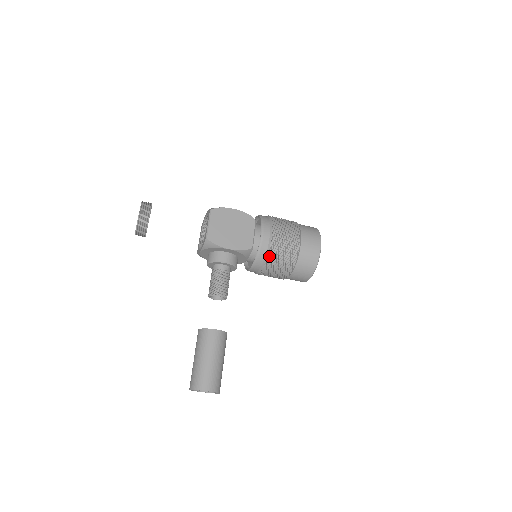
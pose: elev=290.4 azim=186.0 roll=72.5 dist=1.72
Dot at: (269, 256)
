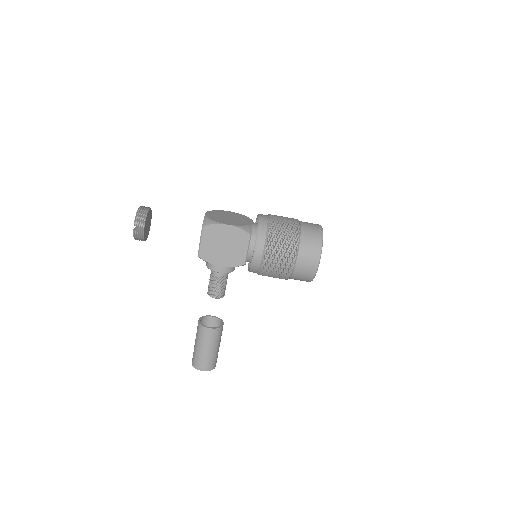
Dot at: (262, 272)
